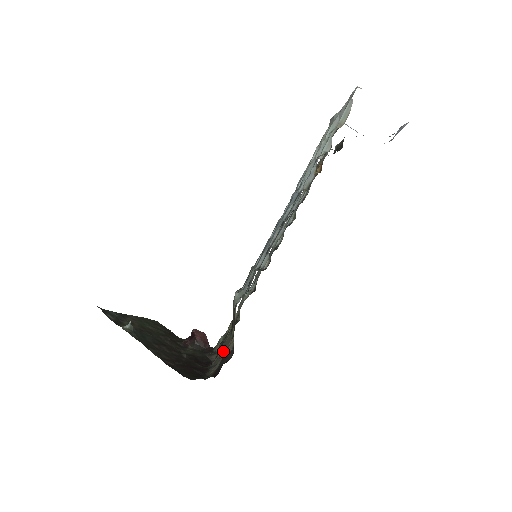
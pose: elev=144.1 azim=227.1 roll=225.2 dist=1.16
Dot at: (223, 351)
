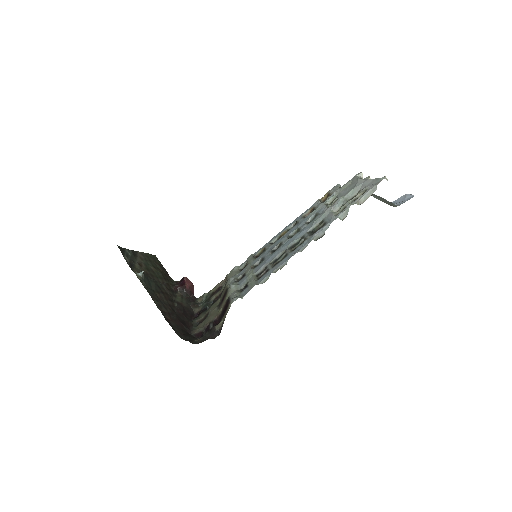
Dot at: (209, 321)
